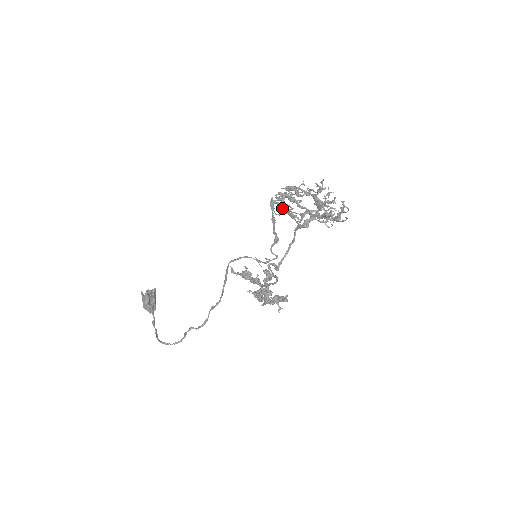
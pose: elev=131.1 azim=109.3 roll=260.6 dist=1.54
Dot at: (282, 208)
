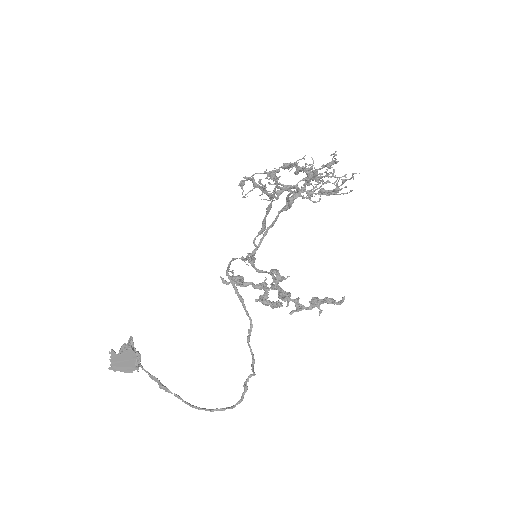
Dot at: (265, 190)
